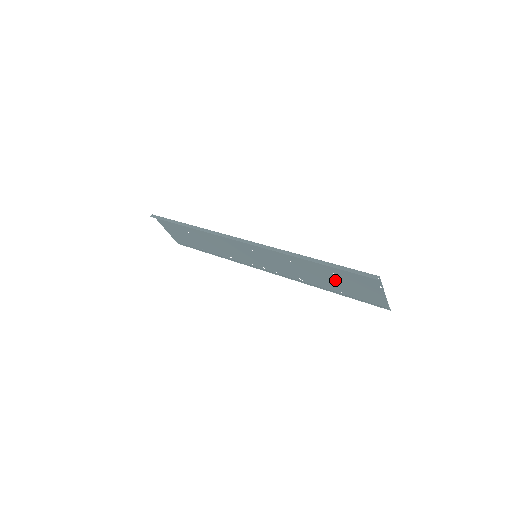
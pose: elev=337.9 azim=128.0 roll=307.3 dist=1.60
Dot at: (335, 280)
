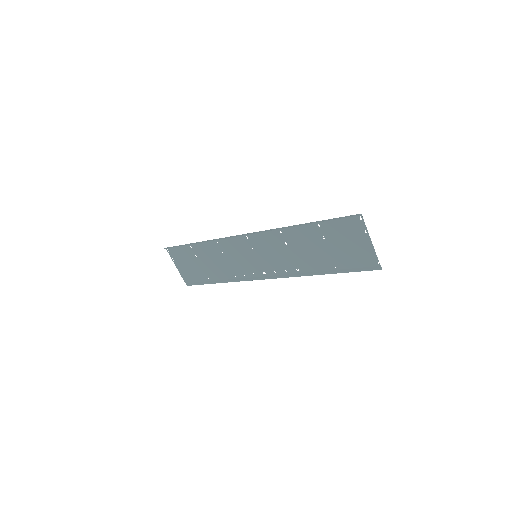
Dot at: (327, 248)
